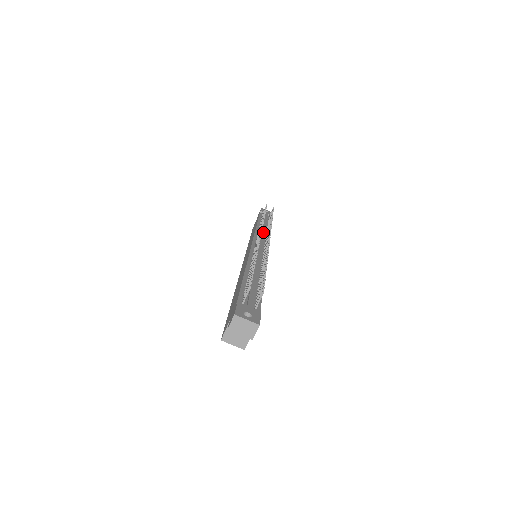
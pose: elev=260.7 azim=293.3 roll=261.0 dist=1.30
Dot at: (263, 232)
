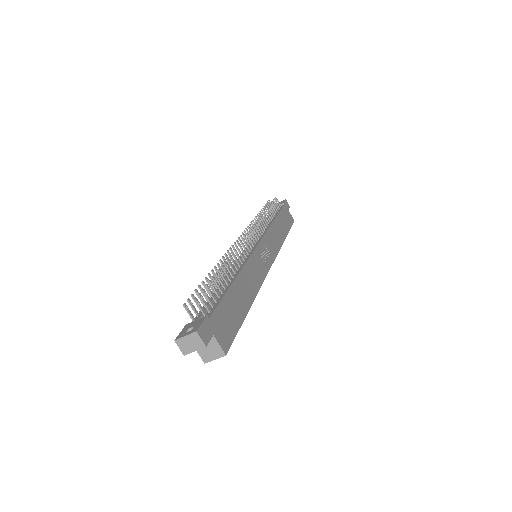
Dot at: occluded
